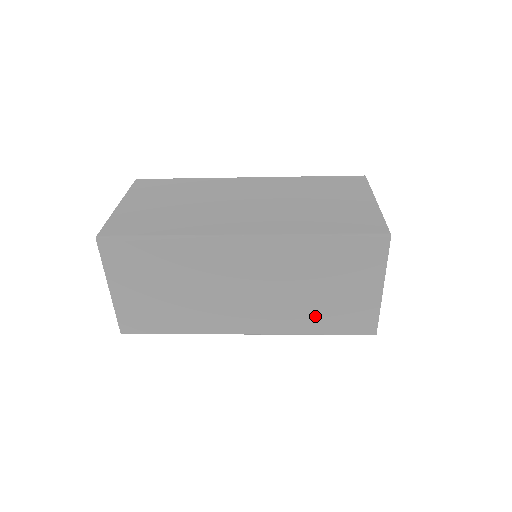
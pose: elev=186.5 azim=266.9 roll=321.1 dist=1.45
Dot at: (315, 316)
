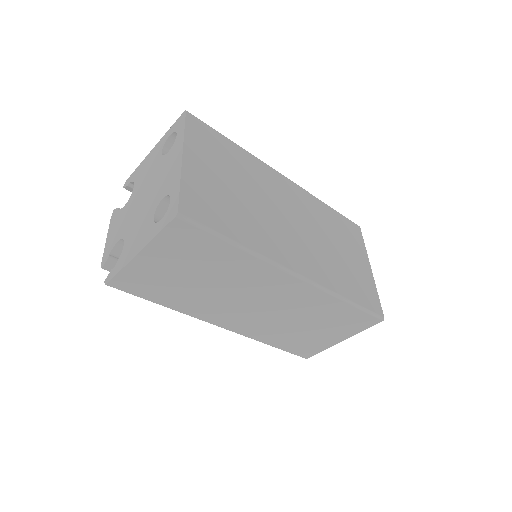
Dot at: (284, 337)
